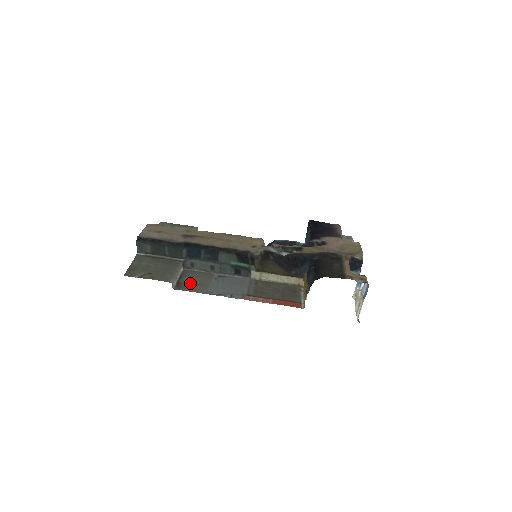
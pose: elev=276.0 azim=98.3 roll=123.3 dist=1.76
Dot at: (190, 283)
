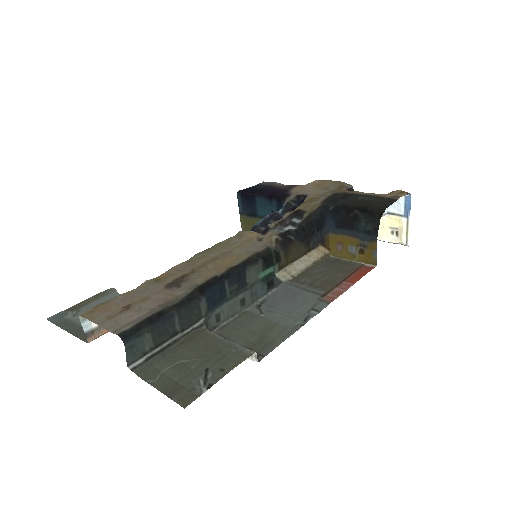
Dot at: (255, 339)
